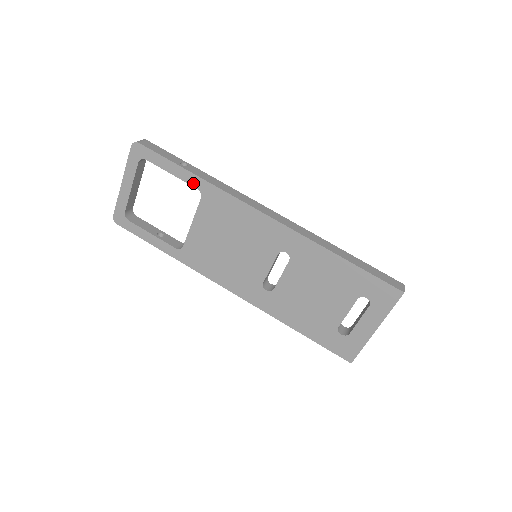
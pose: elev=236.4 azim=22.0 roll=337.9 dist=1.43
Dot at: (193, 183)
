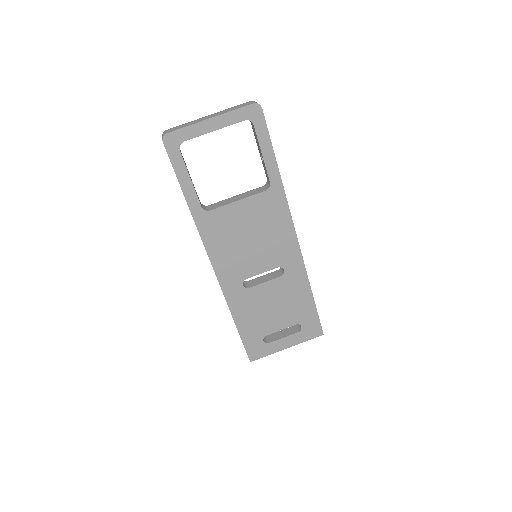
Dot at: (272, 176)
